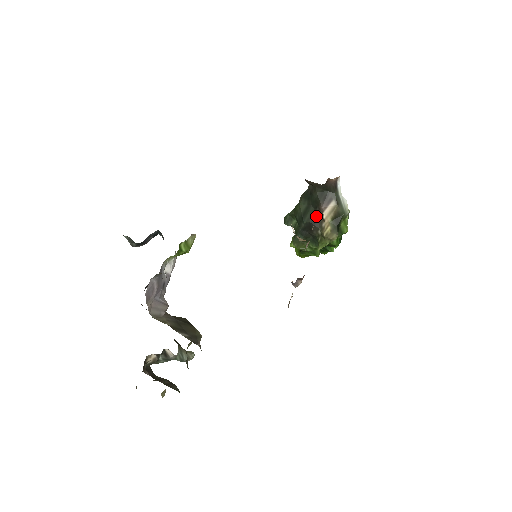
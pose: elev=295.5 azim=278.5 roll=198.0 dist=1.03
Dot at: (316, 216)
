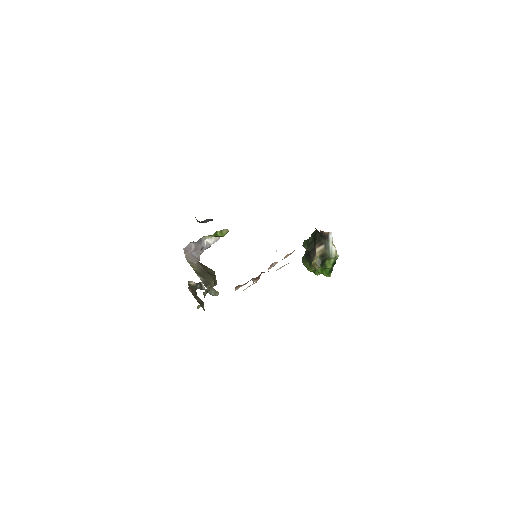
Dot at: (313, 249)
